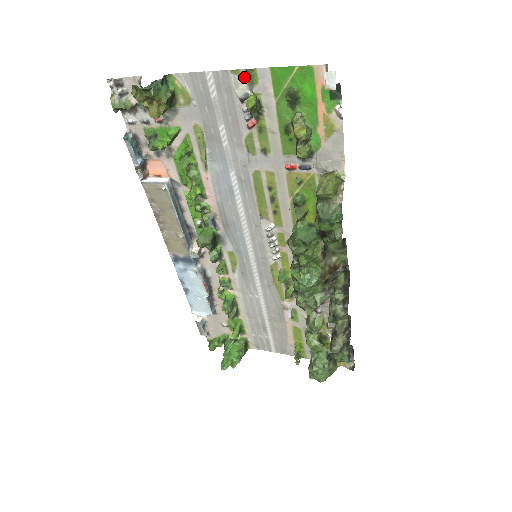
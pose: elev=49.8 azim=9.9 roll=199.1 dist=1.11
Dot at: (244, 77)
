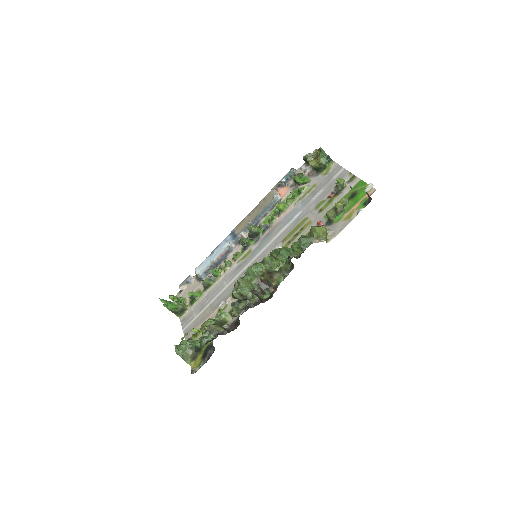
Dot at: (350, 177)
